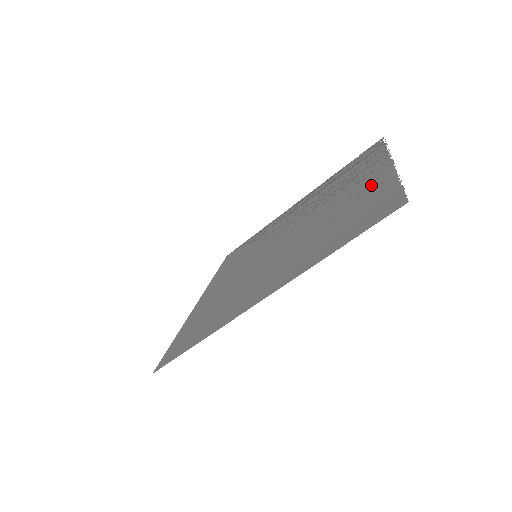
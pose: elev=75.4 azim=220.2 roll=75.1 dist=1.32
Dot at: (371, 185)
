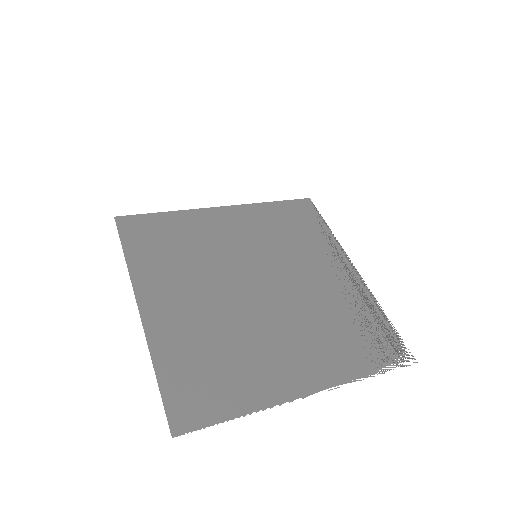
Dot at: (269, 380)
